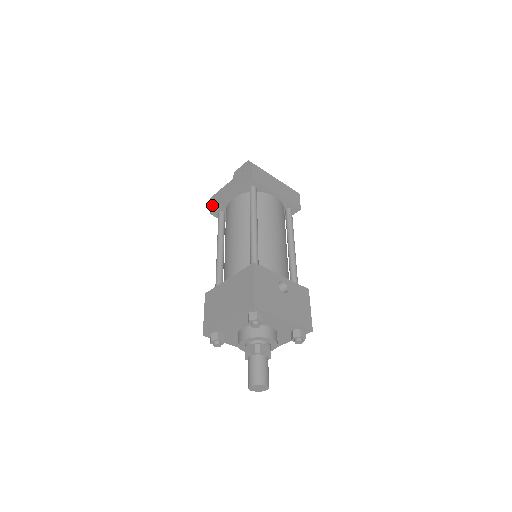
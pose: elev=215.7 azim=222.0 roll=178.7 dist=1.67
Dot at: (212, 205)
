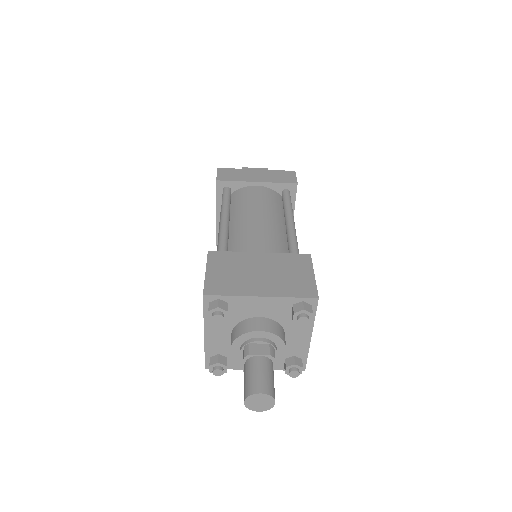
Dot at: (222, 175)
